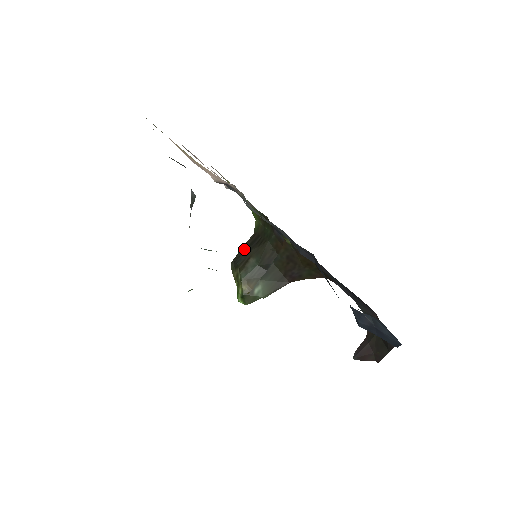
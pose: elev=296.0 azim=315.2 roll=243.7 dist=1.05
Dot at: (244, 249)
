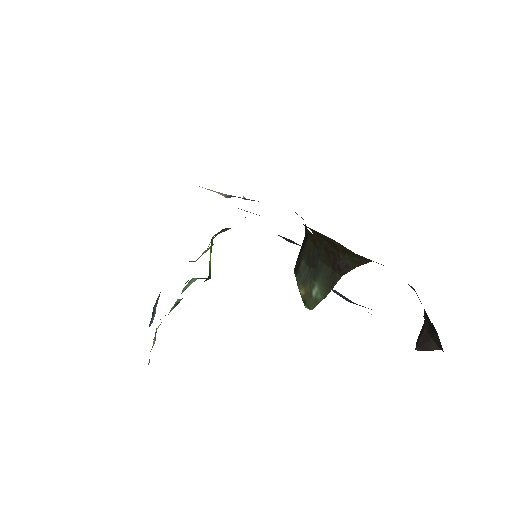
Dot at: (299, 253)
